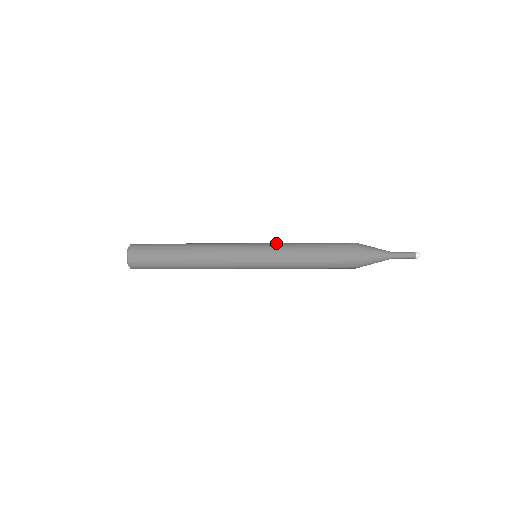
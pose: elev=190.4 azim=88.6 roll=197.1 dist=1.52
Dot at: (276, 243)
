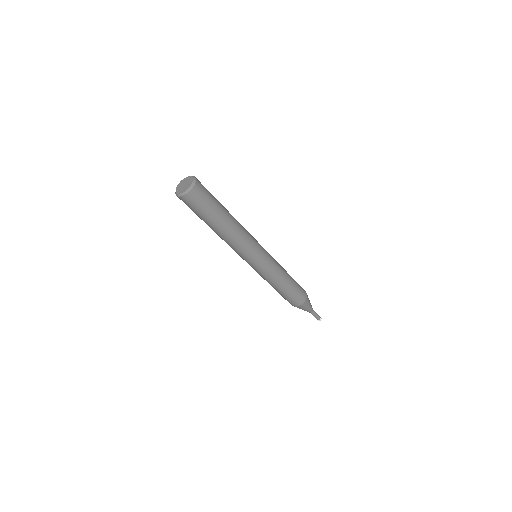
Dot at: occluded
